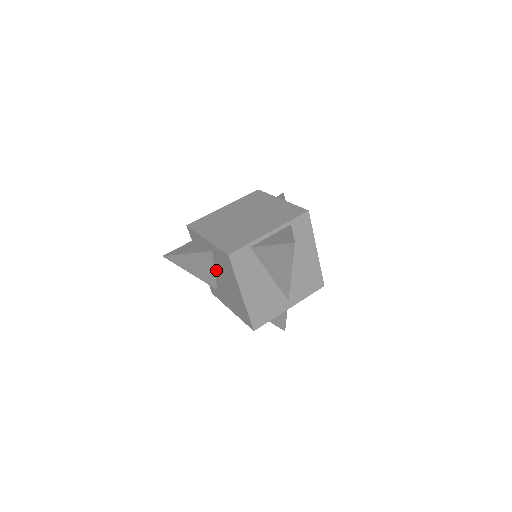
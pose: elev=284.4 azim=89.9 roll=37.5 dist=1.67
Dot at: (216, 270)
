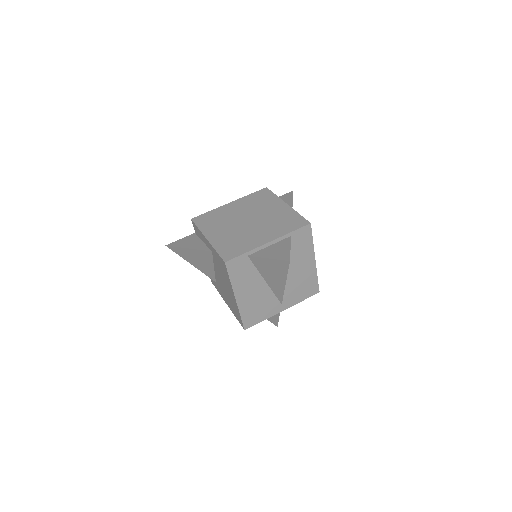
Dot at: (215, 267)
